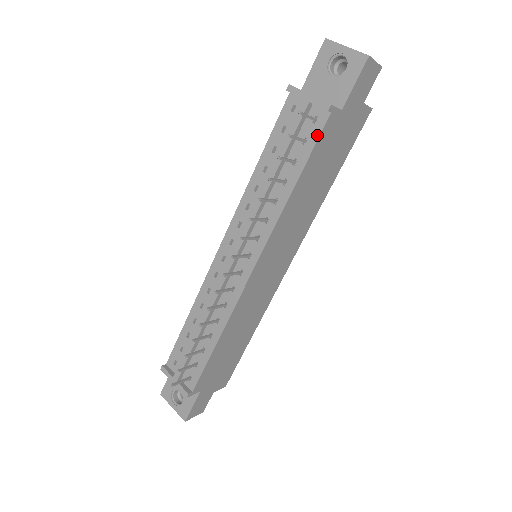
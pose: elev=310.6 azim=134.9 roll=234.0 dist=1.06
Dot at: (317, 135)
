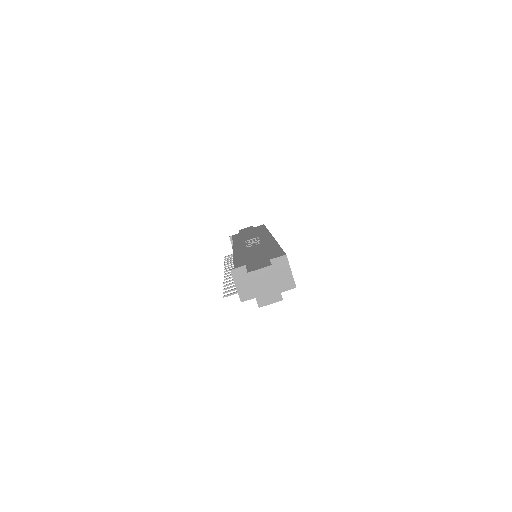
Dot at: occluded
